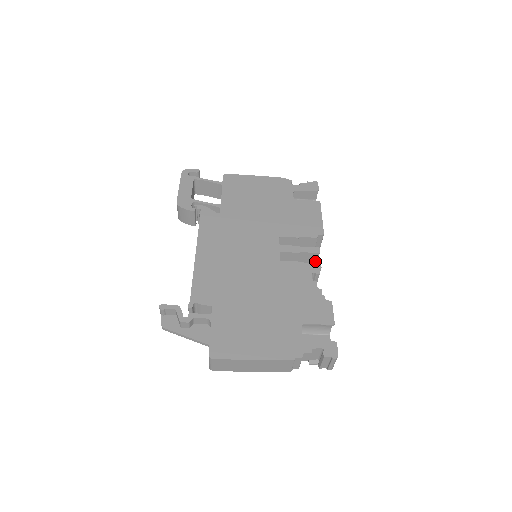
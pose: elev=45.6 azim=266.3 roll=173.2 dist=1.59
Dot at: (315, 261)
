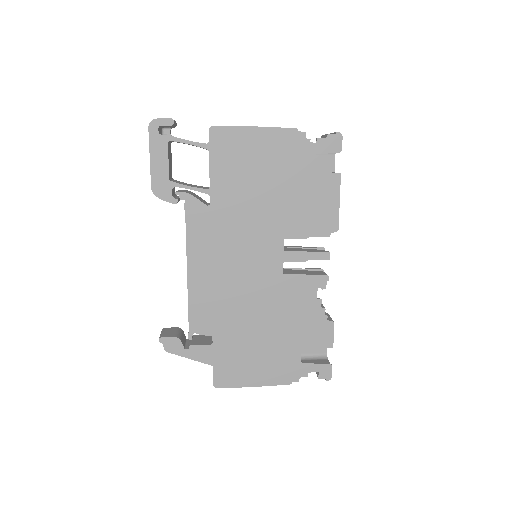
Dot at: occluded
